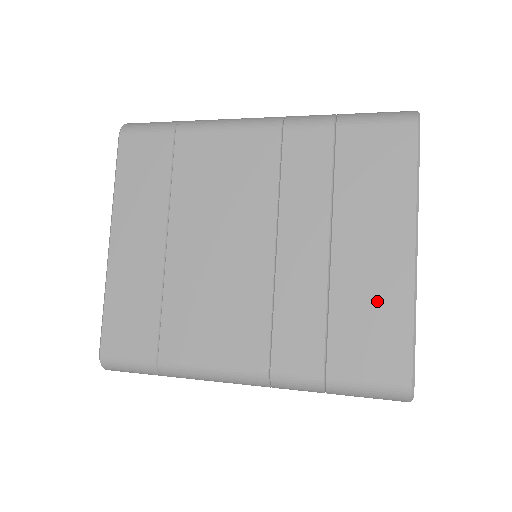
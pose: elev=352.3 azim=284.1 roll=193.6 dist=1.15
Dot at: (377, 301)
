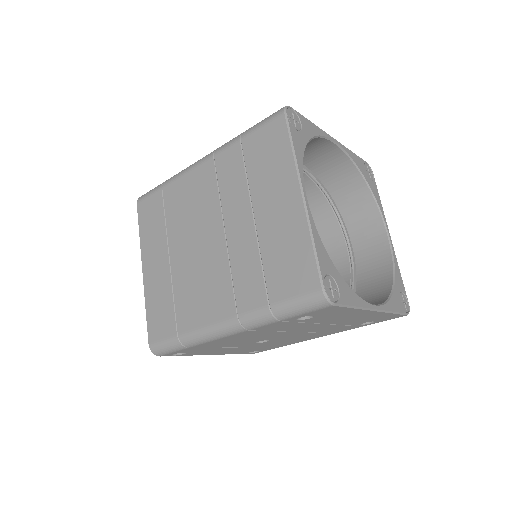
Dot at: (287, 240)
